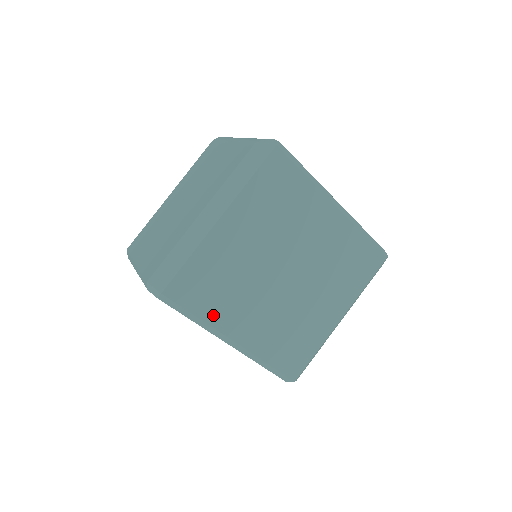
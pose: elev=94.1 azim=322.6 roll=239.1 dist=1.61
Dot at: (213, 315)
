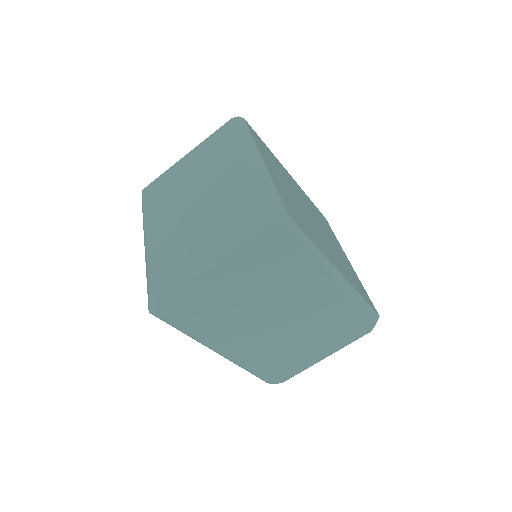
Dot at: (317, 245)
